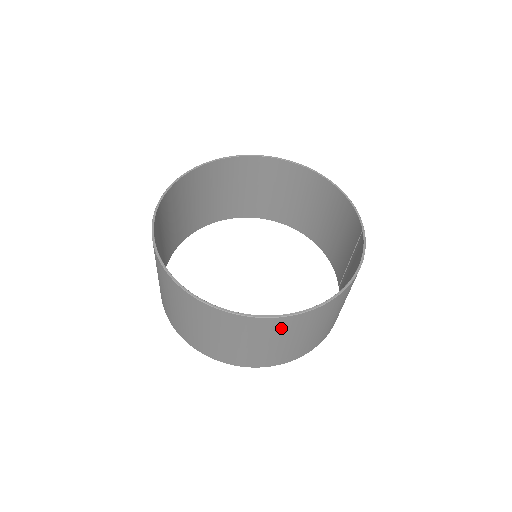
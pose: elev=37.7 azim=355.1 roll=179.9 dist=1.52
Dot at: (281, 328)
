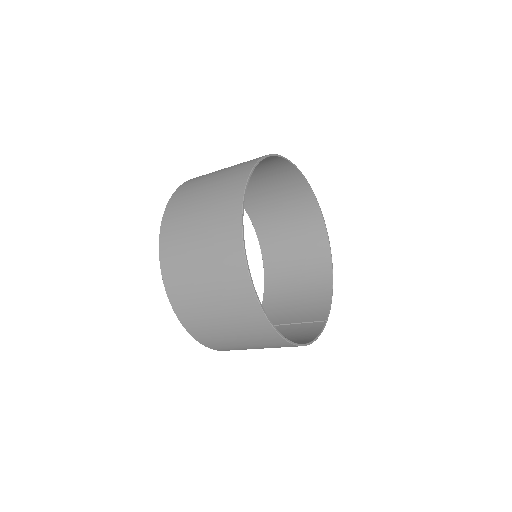
Dot at: (253, 326)
